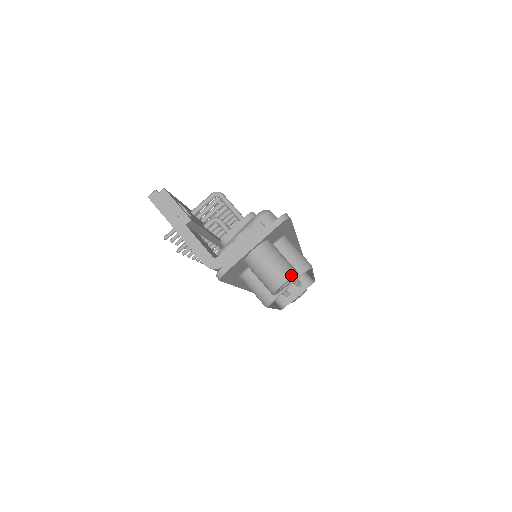
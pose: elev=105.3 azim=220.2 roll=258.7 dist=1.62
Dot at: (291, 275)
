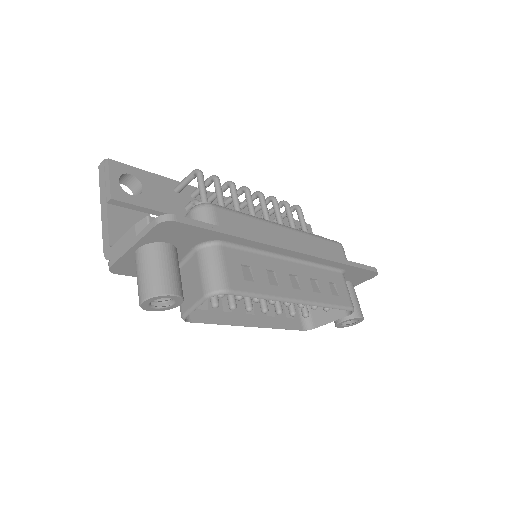
Dot at: (153, 294)
